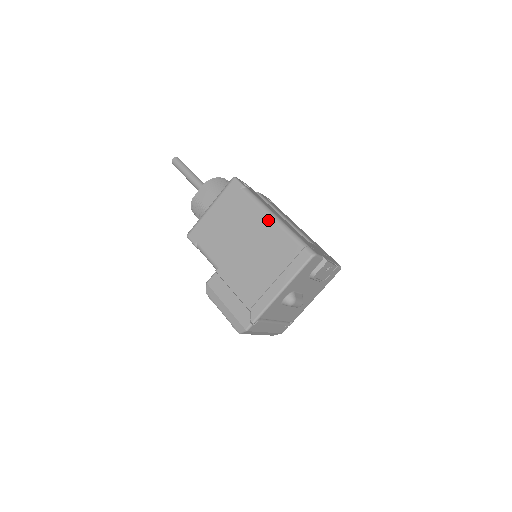
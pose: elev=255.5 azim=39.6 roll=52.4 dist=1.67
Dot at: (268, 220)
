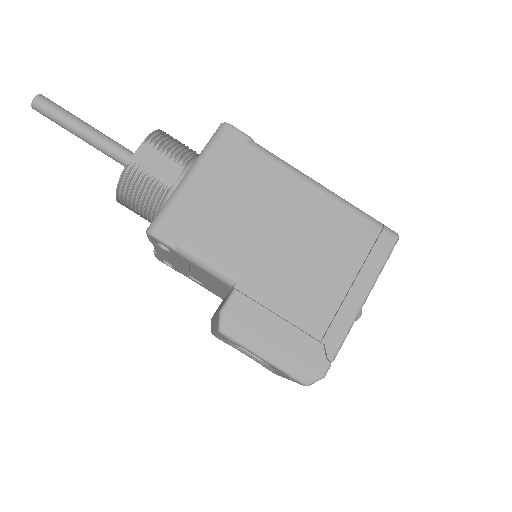
Dot at: (313, 190)
